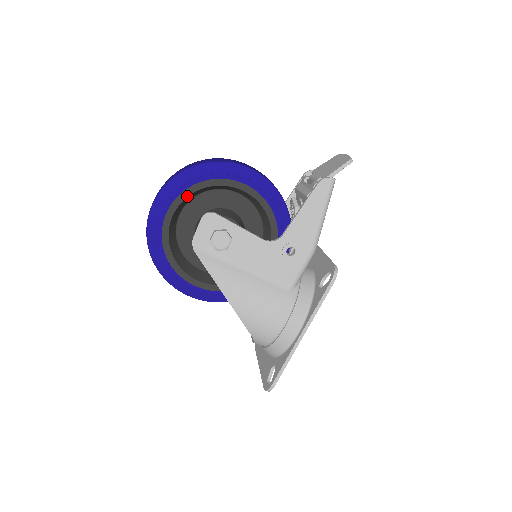
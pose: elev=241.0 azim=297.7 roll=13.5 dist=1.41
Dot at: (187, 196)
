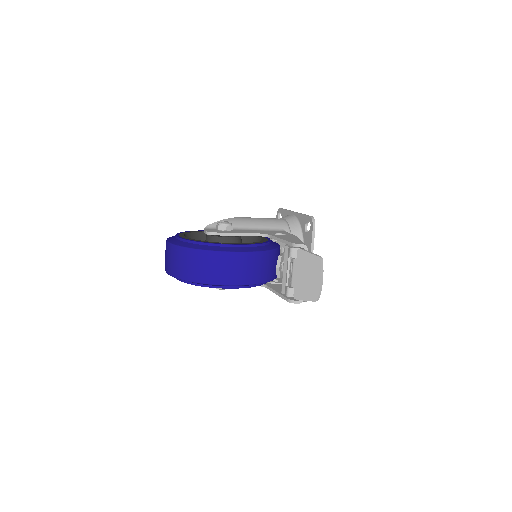
Dot at: occluded
